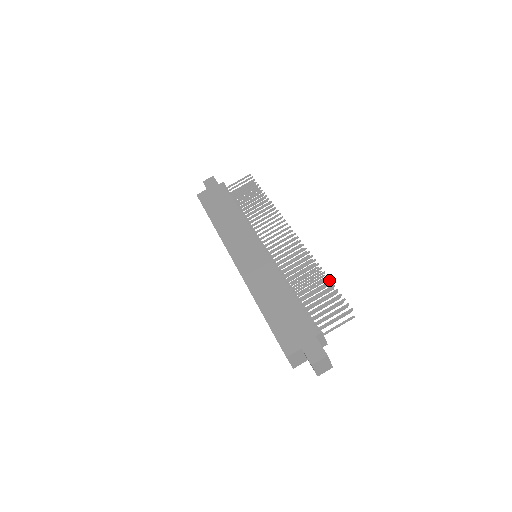
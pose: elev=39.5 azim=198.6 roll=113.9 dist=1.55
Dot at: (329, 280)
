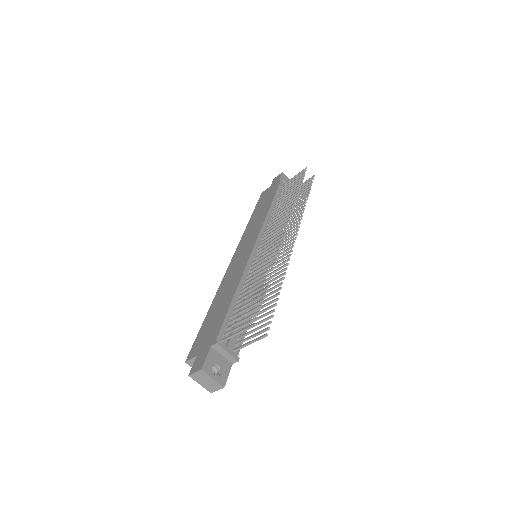
Dot at: occluded
